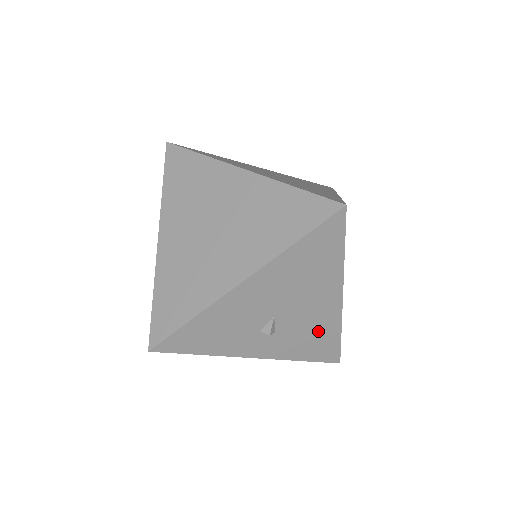
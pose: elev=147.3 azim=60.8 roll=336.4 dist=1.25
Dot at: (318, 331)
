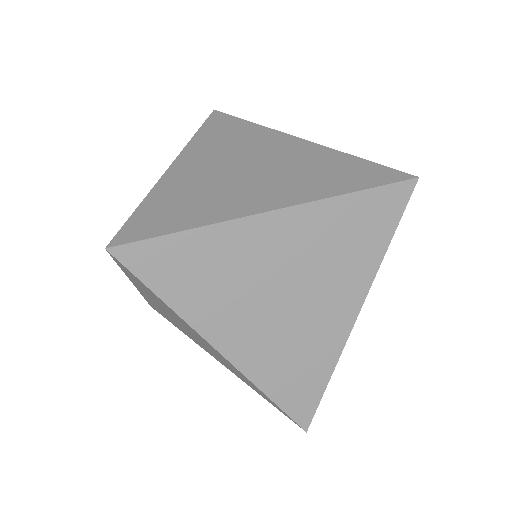
Dot at: occluded
